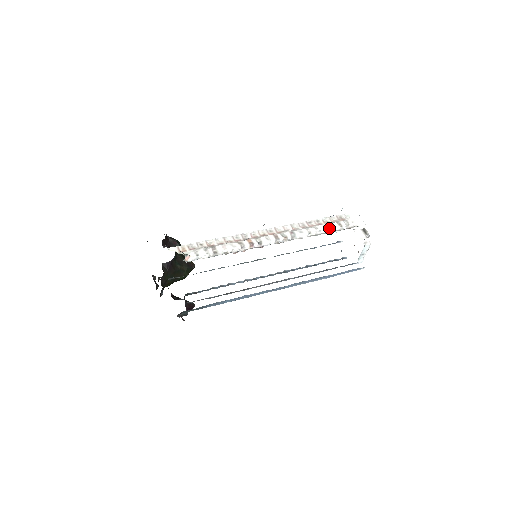
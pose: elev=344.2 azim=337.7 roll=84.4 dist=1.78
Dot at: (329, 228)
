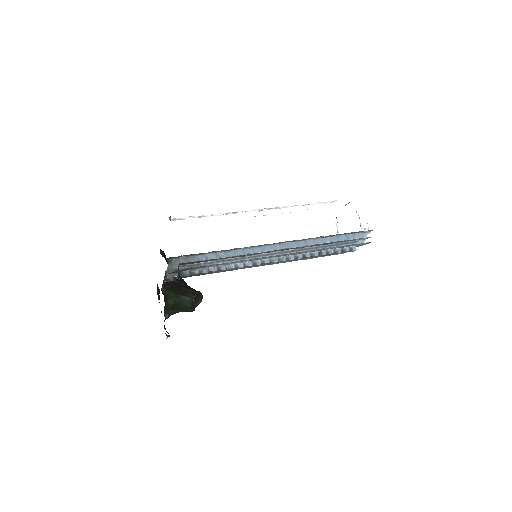
Dot at: (312, 203)
